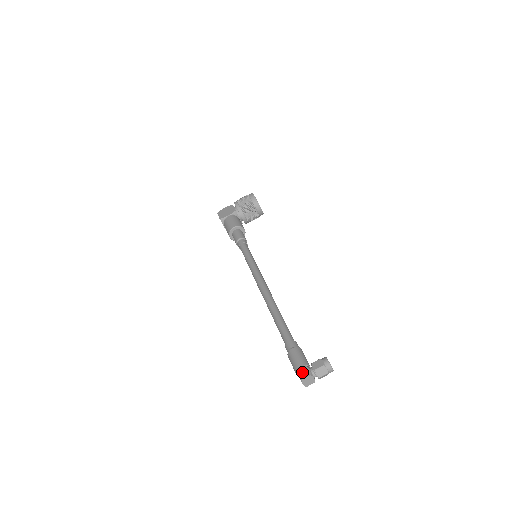
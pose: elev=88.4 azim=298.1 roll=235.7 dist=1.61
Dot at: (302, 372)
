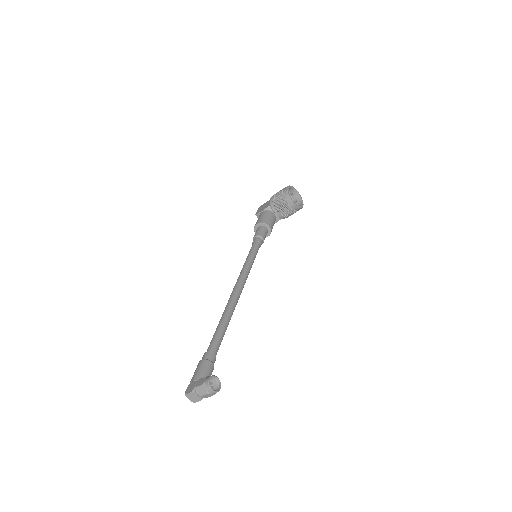
Dot at: (190, 387)
